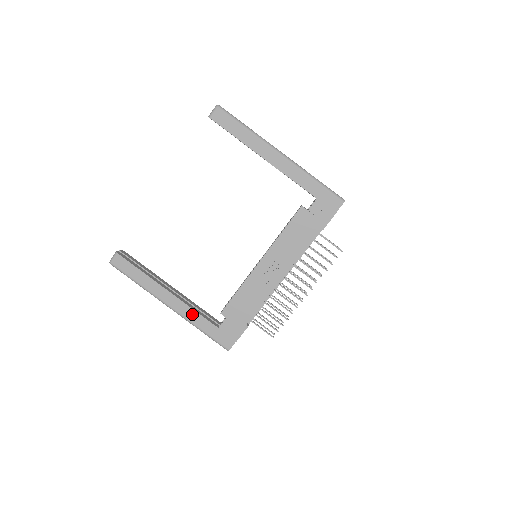
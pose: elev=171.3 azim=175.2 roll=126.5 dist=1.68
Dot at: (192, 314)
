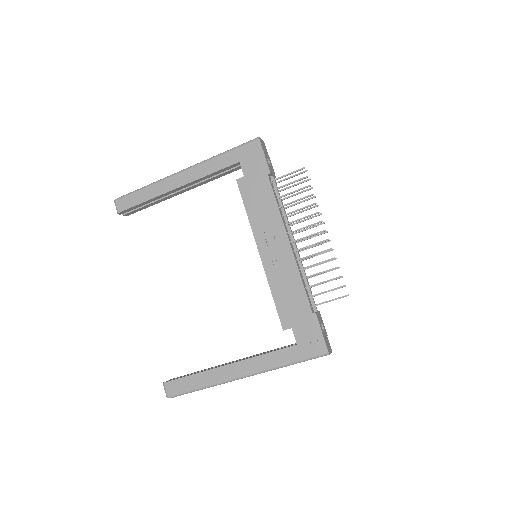
Dot at: (265, 360)
